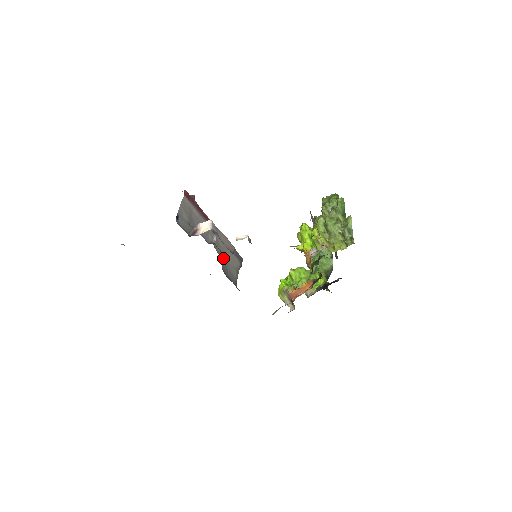
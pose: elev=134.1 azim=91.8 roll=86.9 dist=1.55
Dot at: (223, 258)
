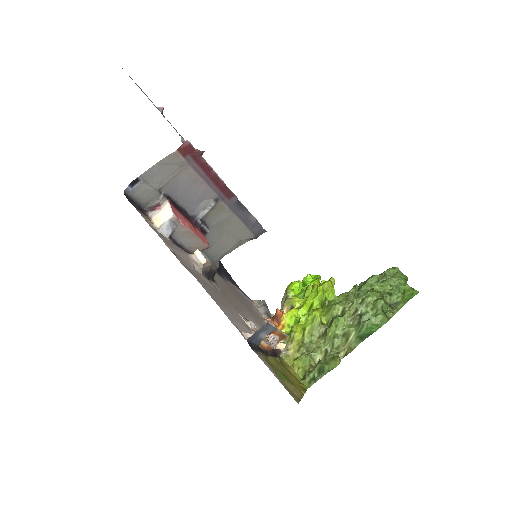
Dot at: (216, 229)
